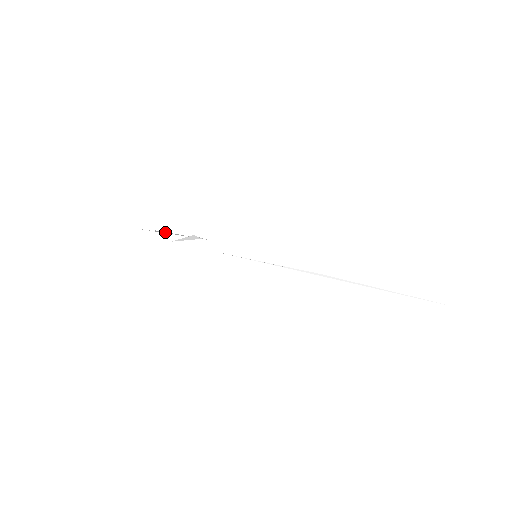
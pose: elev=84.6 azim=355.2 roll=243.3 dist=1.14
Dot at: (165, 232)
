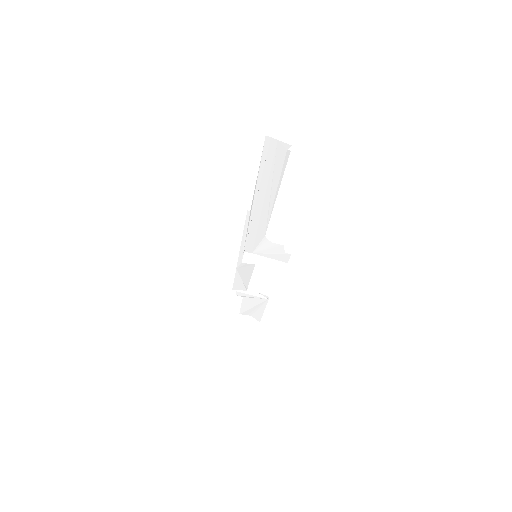
Dot at: (243, 299)
